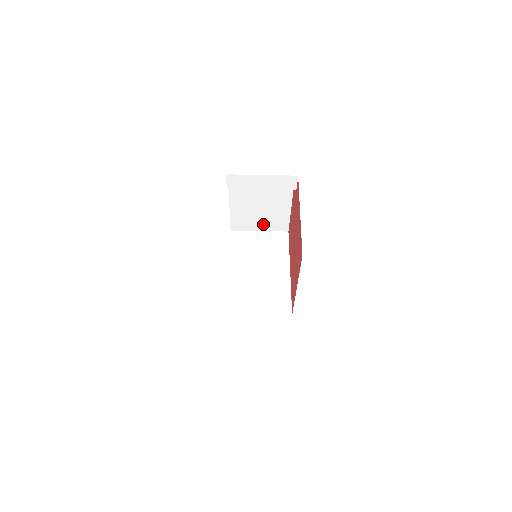
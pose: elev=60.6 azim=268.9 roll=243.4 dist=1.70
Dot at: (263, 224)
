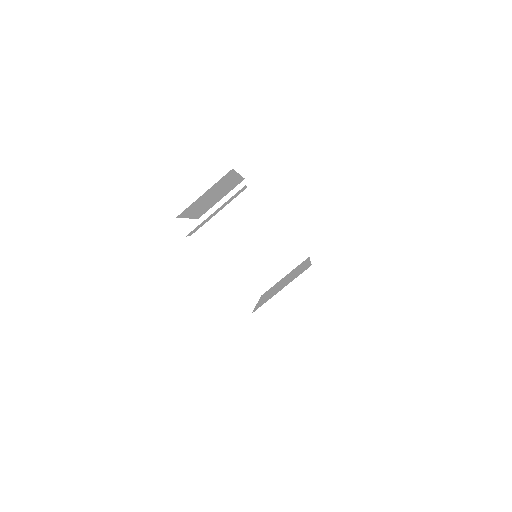
Dot at: (222, 196)
